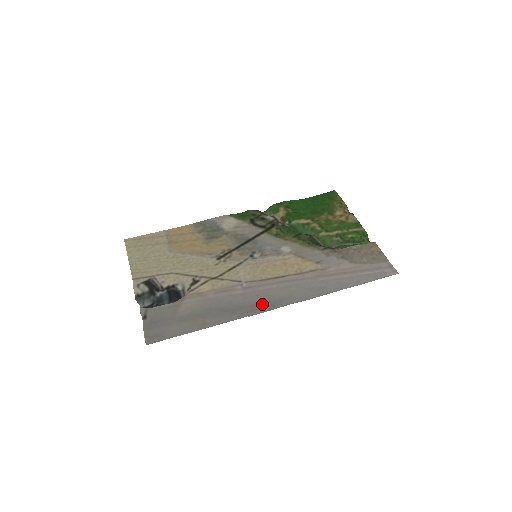
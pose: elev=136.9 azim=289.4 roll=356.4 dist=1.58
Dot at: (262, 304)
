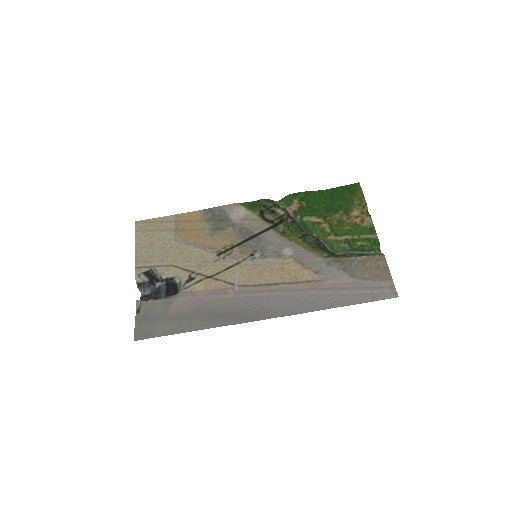
Dot at: (248, 313)
